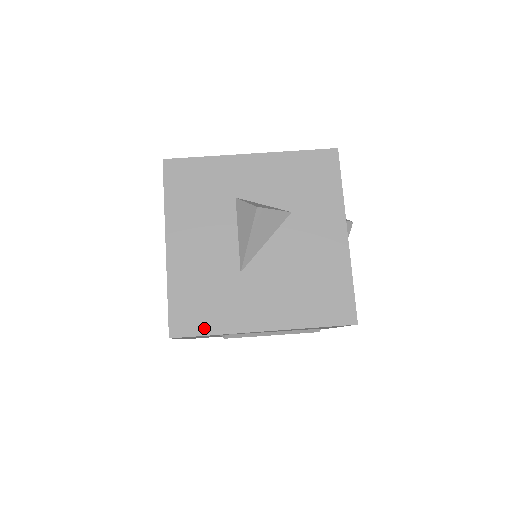
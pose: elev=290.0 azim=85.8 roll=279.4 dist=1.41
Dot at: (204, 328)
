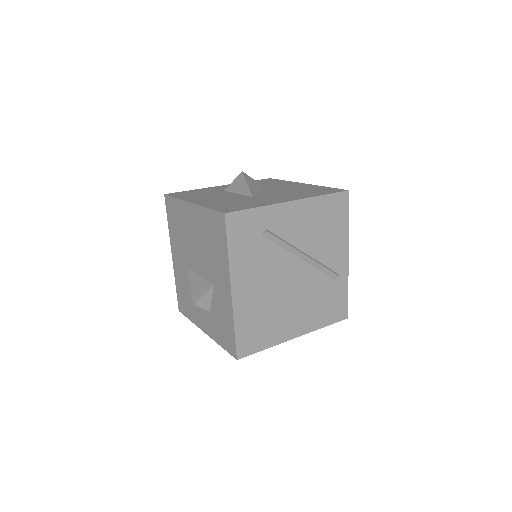
Dot at: (248, 207)
